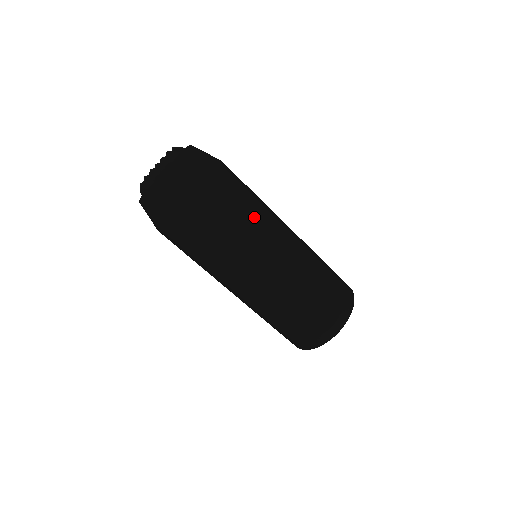
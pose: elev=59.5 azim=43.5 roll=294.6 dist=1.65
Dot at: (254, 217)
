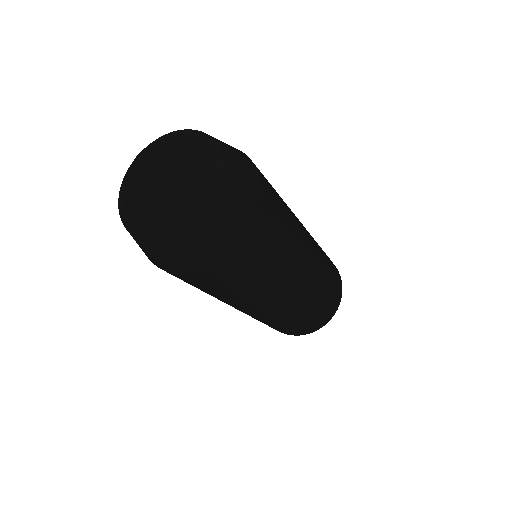
Dot at: (239, 294)
